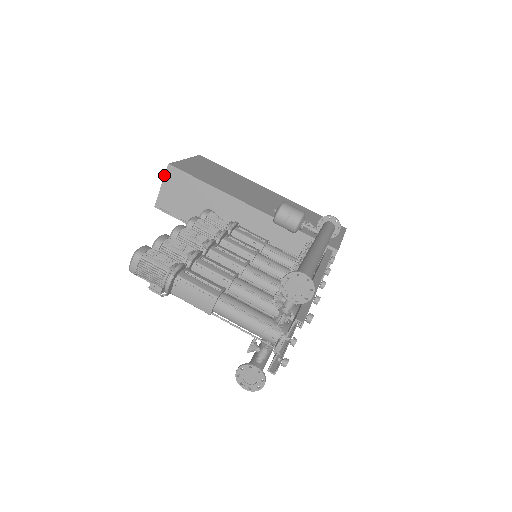
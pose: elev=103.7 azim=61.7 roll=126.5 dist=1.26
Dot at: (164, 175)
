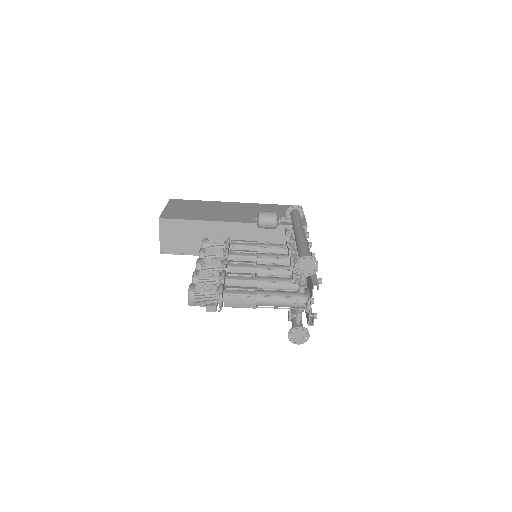
Dot at: occluded
